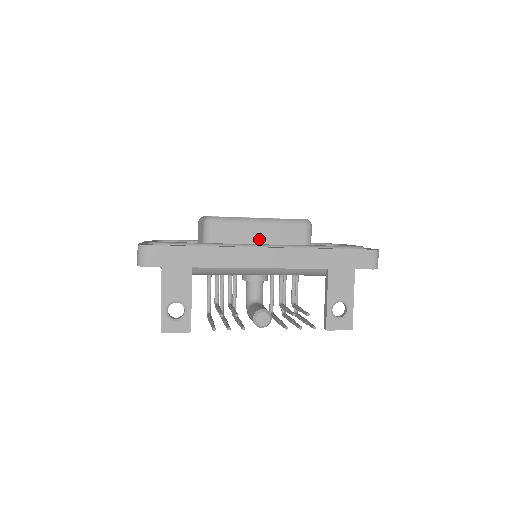
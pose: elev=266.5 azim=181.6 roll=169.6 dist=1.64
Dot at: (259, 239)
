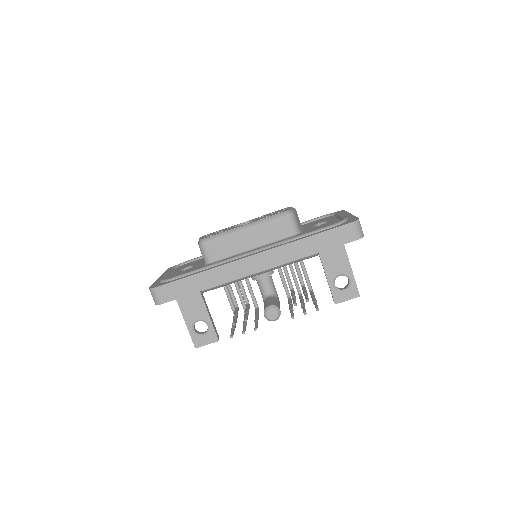
Dot at: (250, 244)
